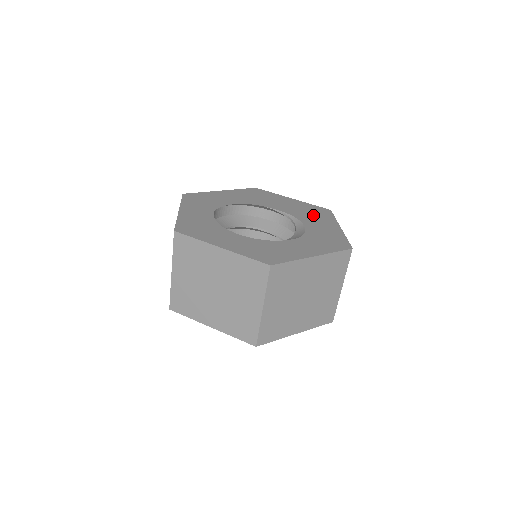
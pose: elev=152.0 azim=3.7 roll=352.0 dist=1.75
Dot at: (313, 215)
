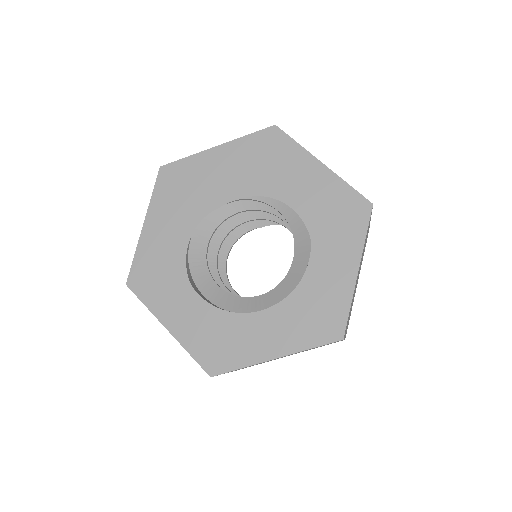
Dot at: (274, 166)
